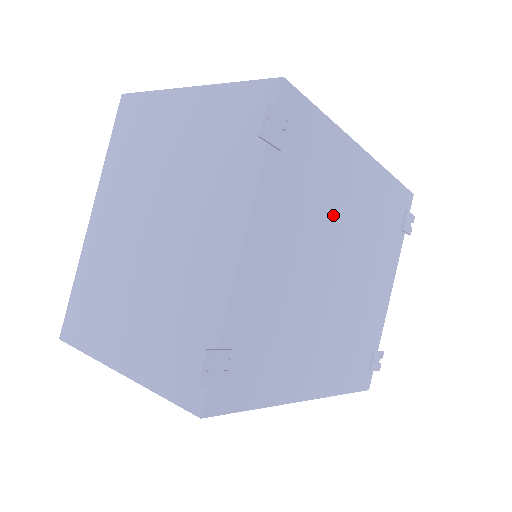
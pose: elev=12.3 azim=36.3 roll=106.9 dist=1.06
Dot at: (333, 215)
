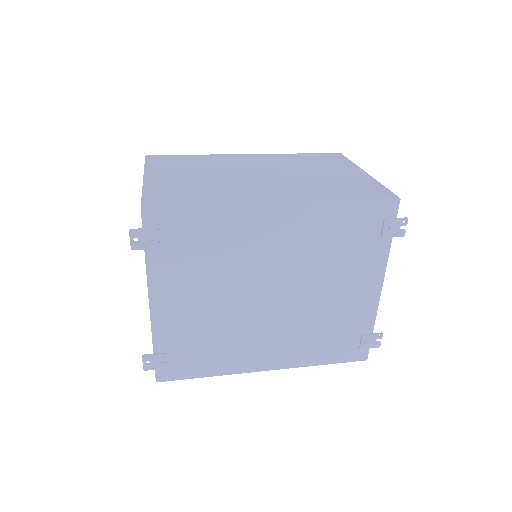
Dot at: (245, 262)
